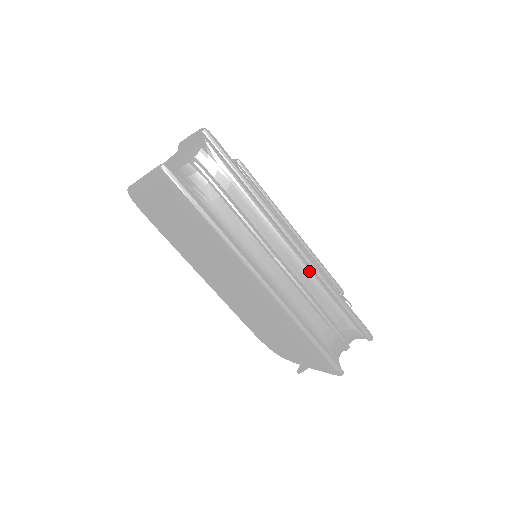
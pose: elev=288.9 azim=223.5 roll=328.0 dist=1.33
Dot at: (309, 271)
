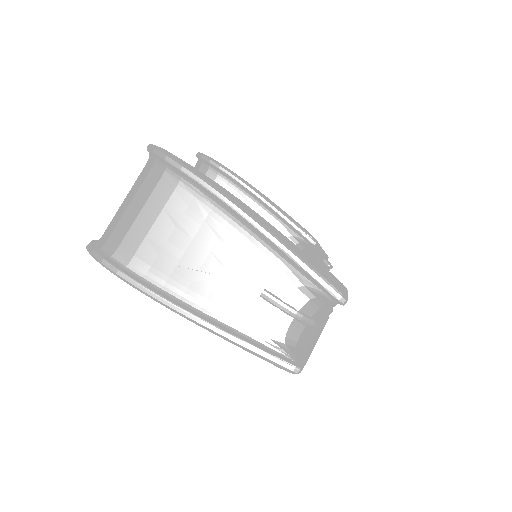
Dot at: occluded
